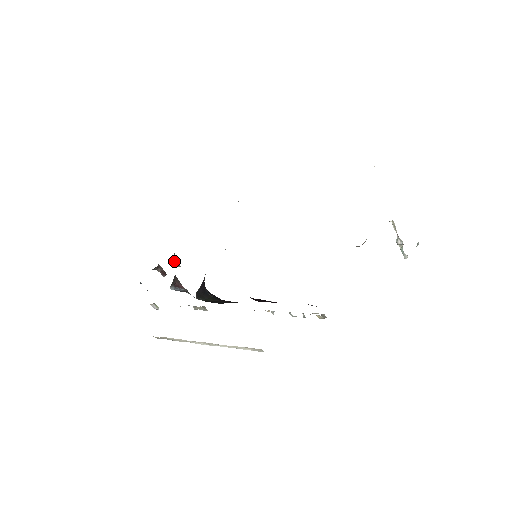
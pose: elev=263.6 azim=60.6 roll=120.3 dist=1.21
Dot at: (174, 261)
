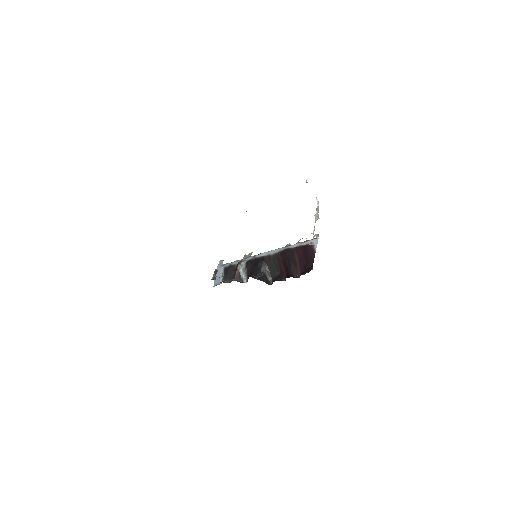
Dot at: occluded
